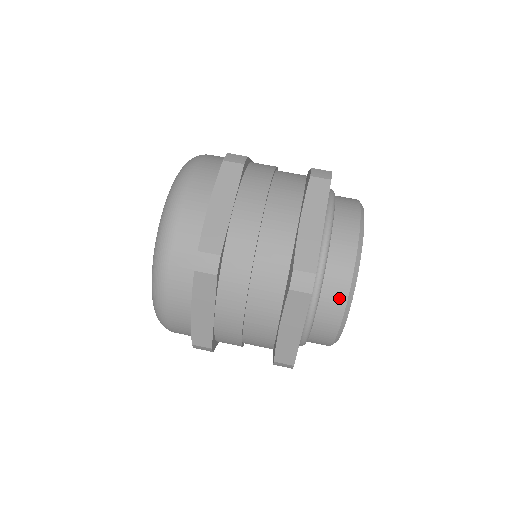
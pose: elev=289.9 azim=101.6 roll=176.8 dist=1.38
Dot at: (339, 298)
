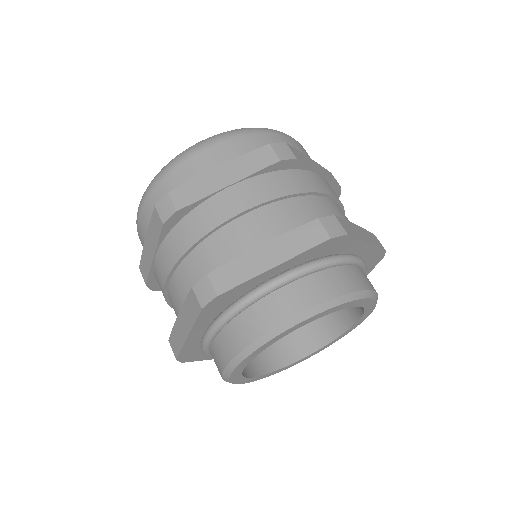
Dot at: (237, 342)
